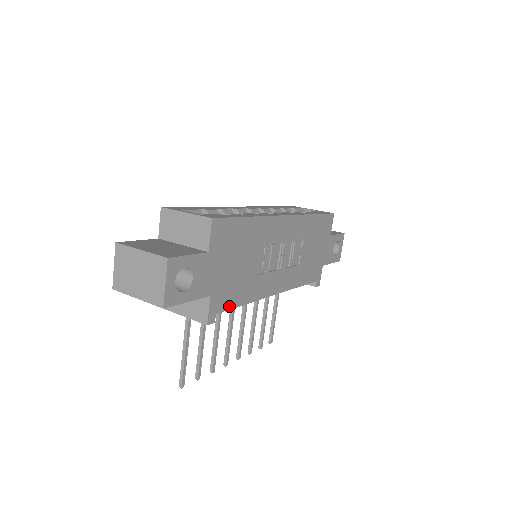
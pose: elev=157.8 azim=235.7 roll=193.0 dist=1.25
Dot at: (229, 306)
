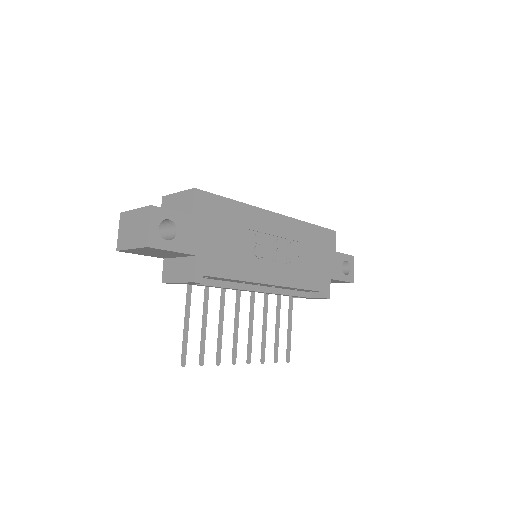
Dot at: (218, 274)
